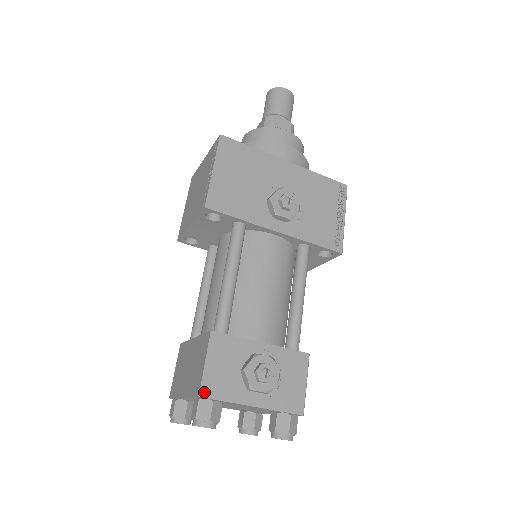
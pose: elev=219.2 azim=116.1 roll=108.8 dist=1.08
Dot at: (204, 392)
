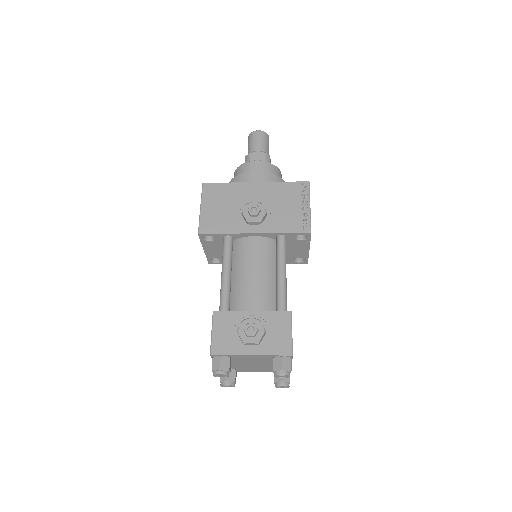
Dot at: (213, 351)
